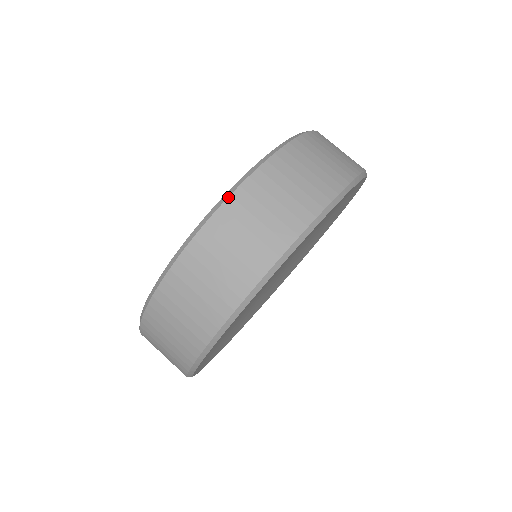
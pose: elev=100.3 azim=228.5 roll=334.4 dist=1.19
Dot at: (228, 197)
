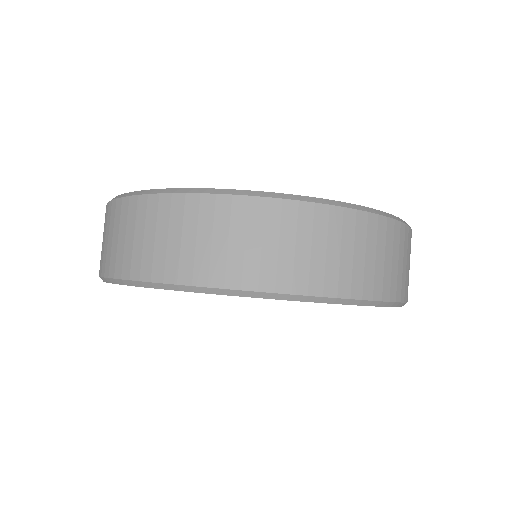
Dot at: (327, 204)
